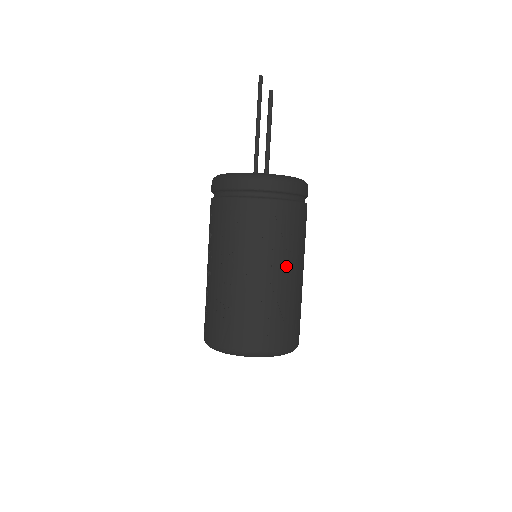
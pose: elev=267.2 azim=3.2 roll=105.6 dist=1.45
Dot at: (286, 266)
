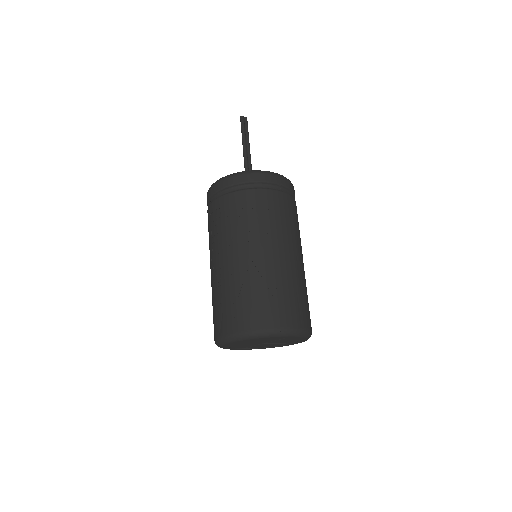
Dot at: (268, 245)
